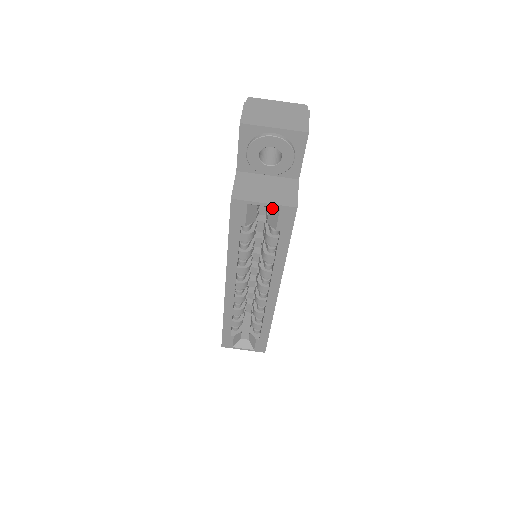
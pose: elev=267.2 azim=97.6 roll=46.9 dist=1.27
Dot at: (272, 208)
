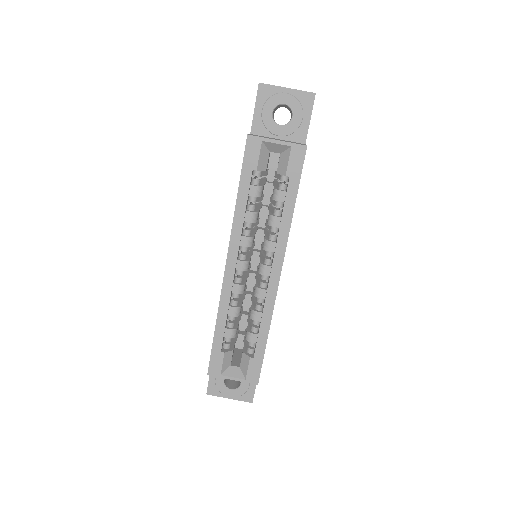
Dot at: (283, 152)
